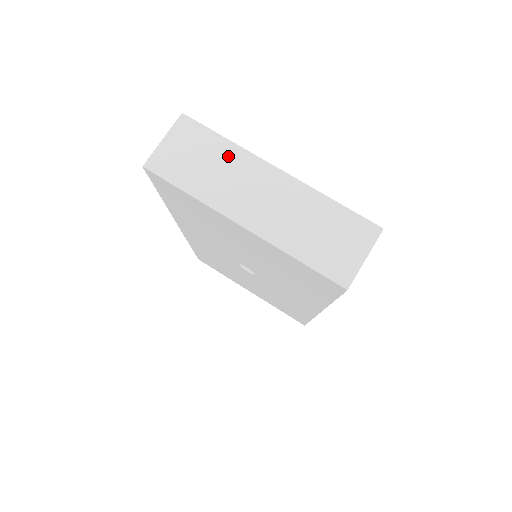
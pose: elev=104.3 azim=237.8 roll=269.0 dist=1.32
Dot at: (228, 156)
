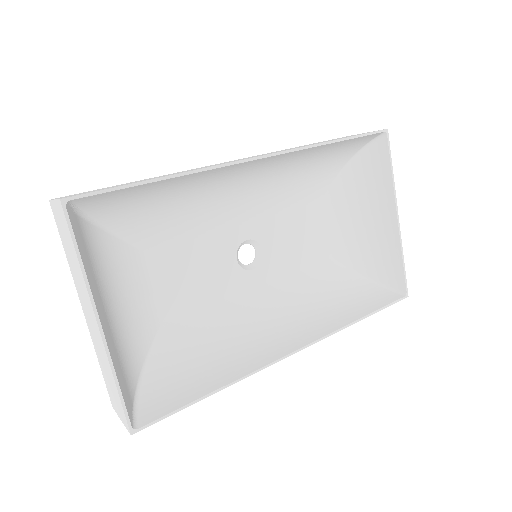
Dot at: (79, 270)
